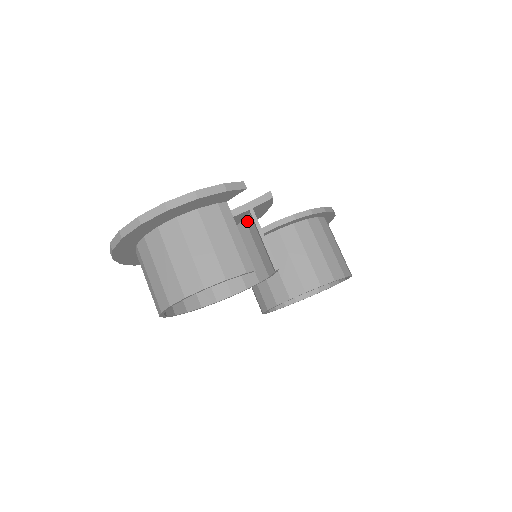
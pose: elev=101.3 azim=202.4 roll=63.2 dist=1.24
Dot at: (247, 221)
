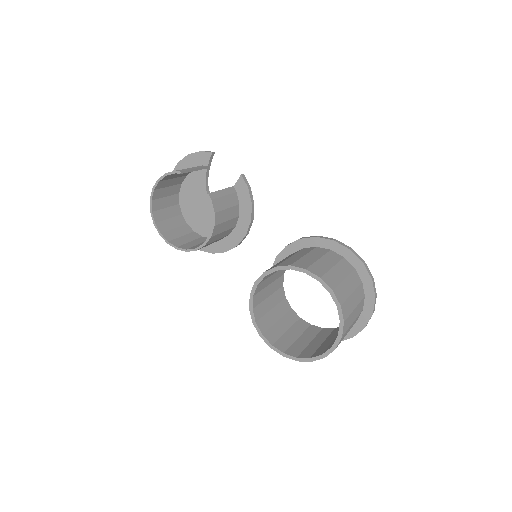
Dot at: (235, 202)
